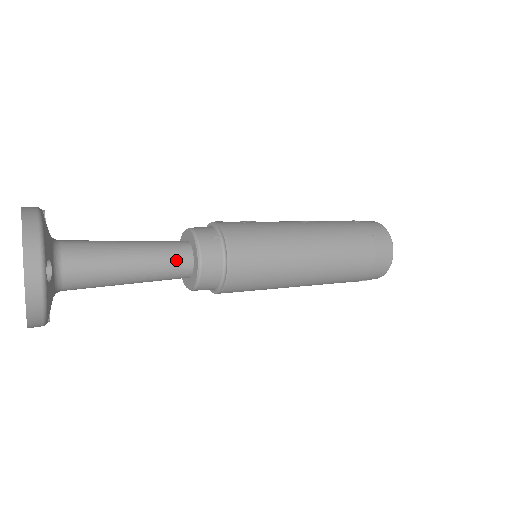
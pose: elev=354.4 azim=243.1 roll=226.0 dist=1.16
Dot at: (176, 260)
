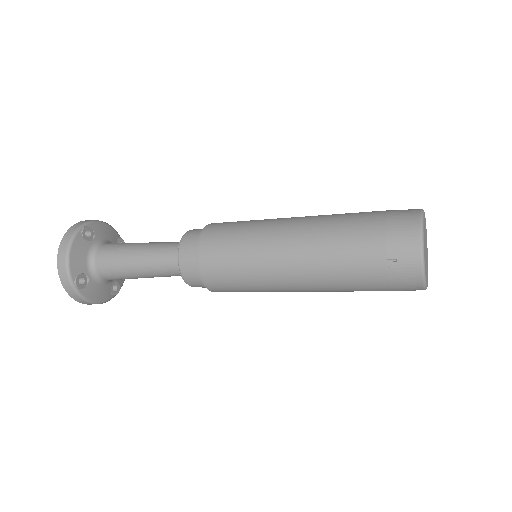
Dot at: (174, 244)
